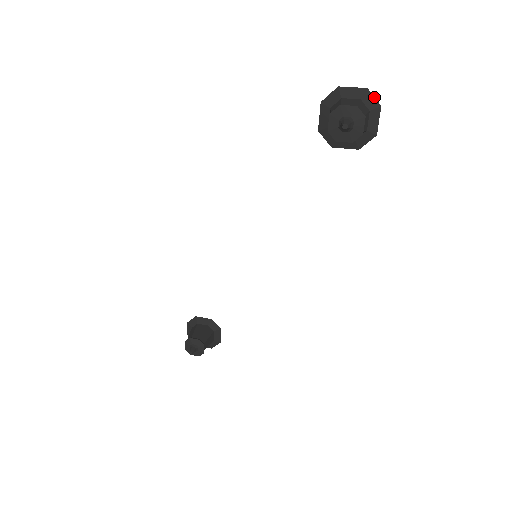
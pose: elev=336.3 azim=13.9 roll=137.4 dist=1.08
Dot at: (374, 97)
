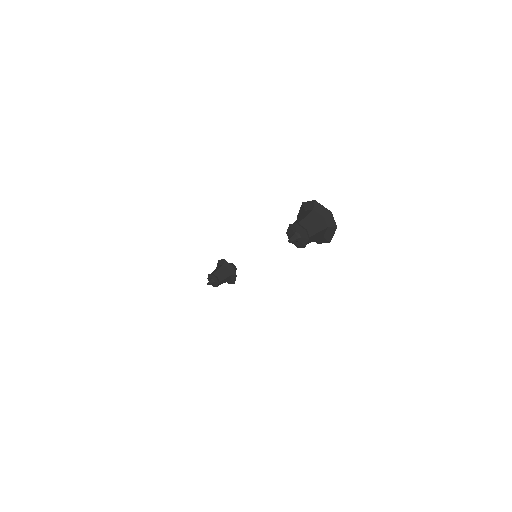
Dot at: (334, 220)
